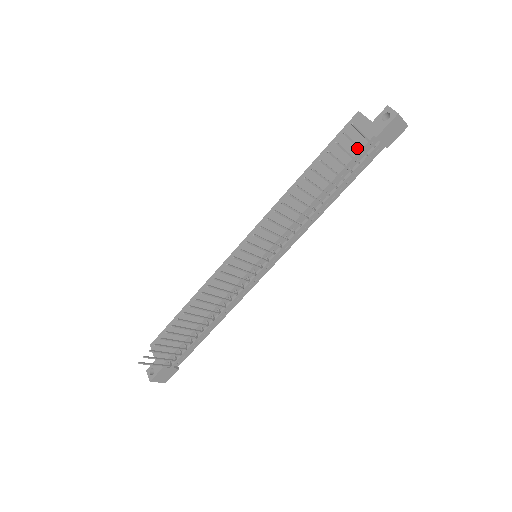
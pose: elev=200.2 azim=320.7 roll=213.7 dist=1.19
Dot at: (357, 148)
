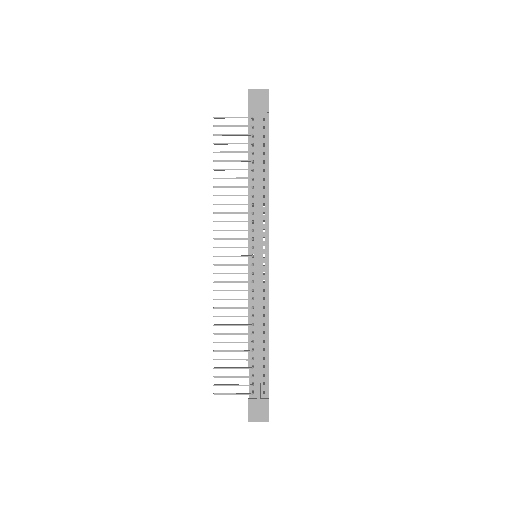
Dot at: (248, 130)
